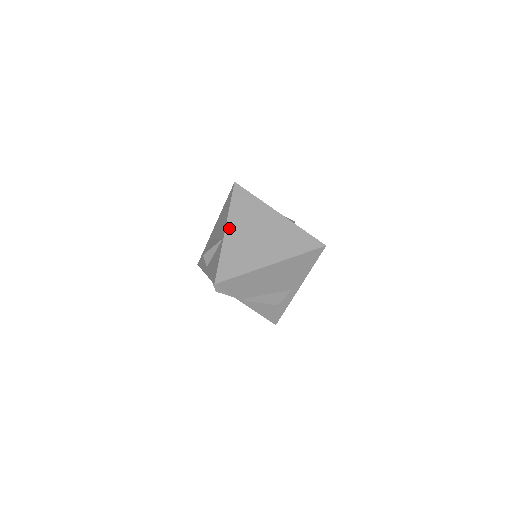
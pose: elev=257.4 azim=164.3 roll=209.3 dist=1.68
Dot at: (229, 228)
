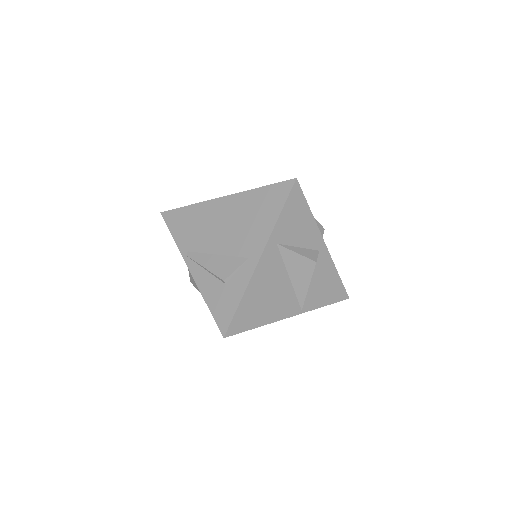
Dot at: occluded
